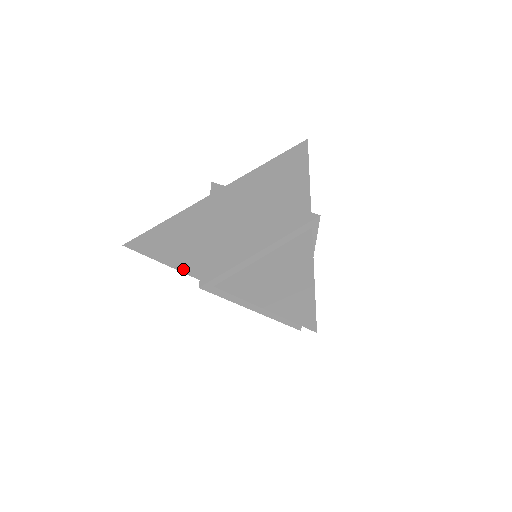
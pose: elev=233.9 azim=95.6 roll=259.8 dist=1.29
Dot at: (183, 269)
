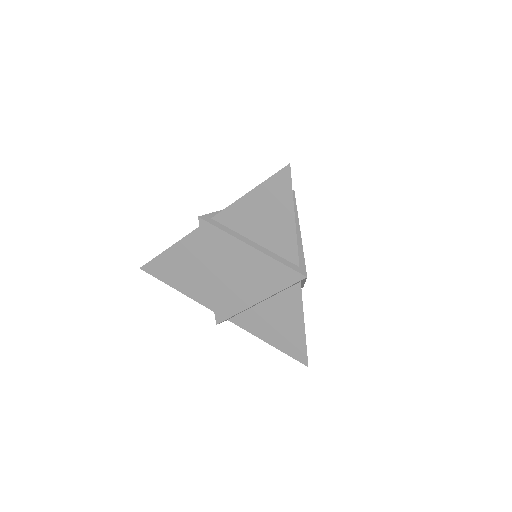
Dot at: (188, 235)
